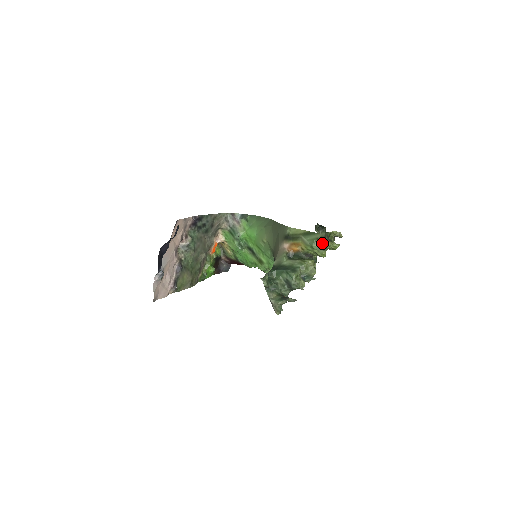
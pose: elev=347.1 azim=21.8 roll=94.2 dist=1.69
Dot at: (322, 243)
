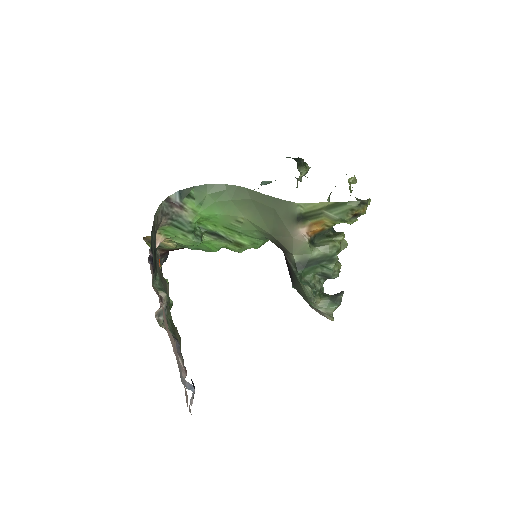
Dot at: (358, 212)
